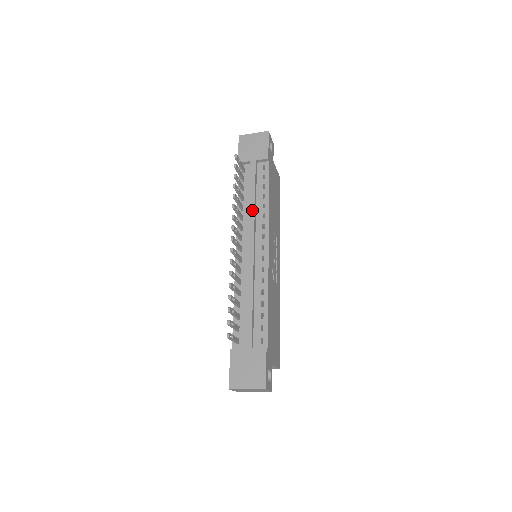
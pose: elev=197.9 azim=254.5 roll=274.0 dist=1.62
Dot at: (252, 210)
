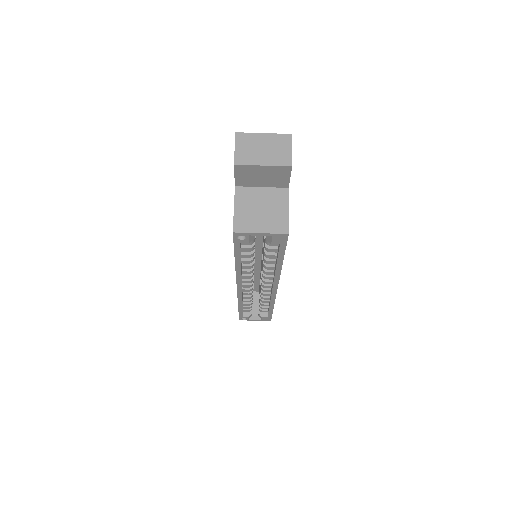
Dot at: occluded
